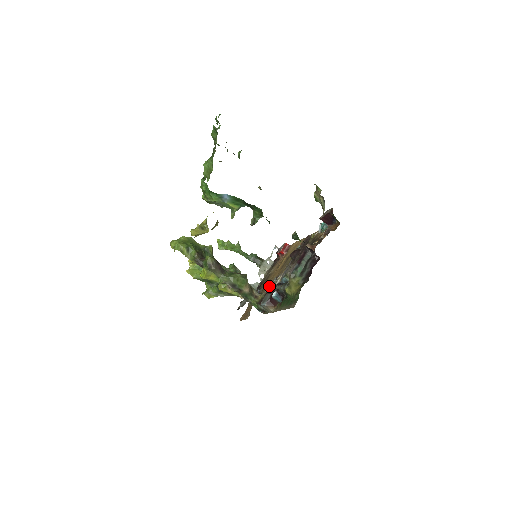
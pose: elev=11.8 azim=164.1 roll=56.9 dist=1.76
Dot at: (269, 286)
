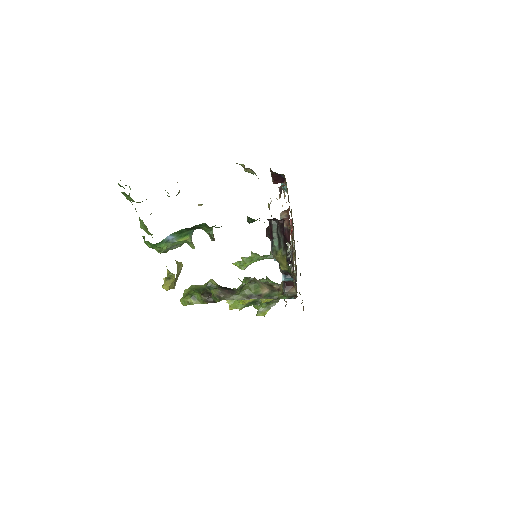
Dot at: occluded
